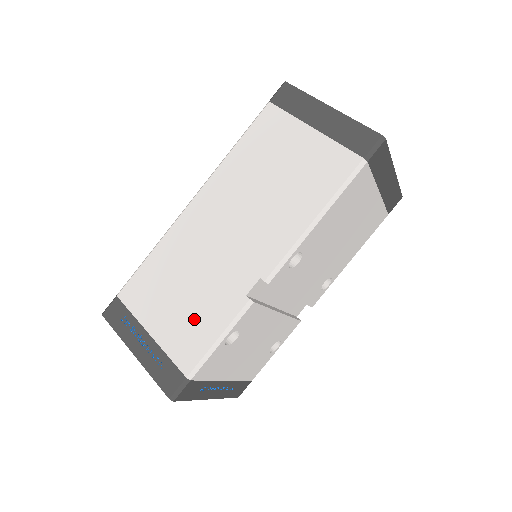
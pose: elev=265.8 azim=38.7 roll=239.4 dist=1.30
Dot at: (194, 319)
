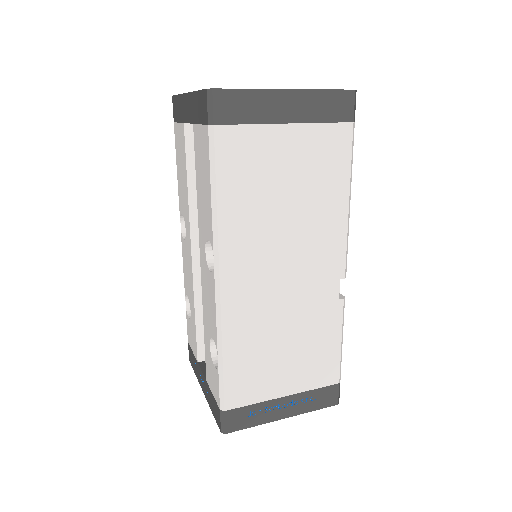
Dot at: (312, 352)
